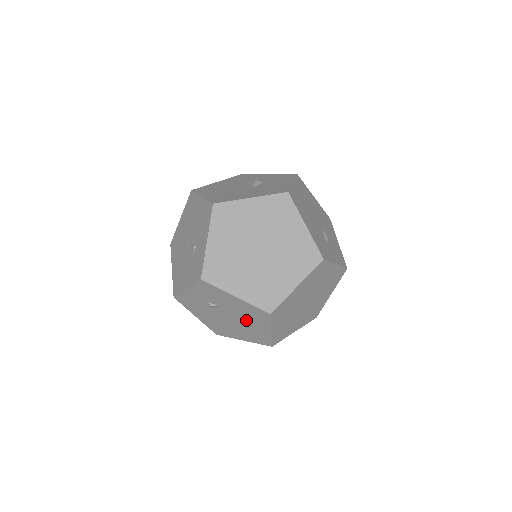
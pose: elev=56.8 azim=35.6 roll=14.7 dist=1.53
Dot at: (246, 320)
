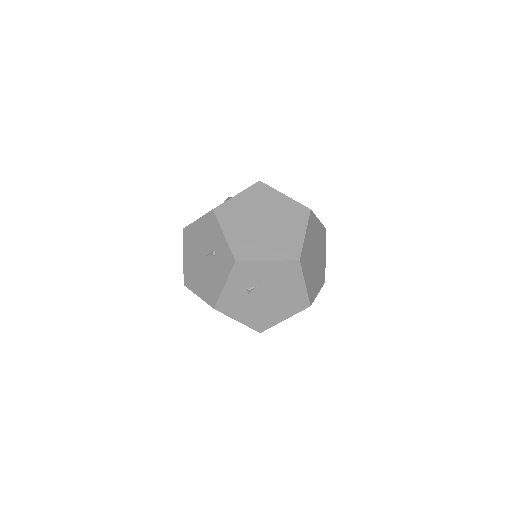
Dot at: (282, 286)
